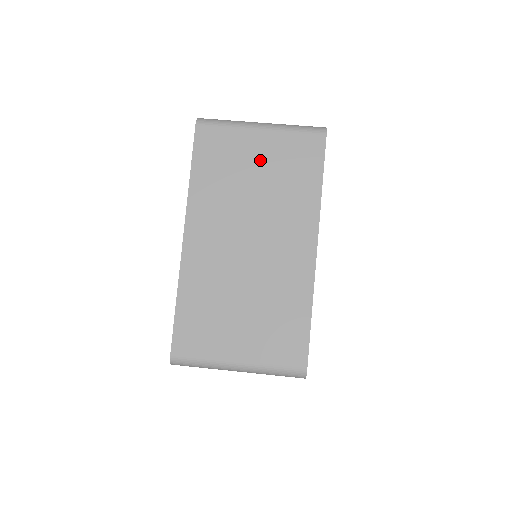
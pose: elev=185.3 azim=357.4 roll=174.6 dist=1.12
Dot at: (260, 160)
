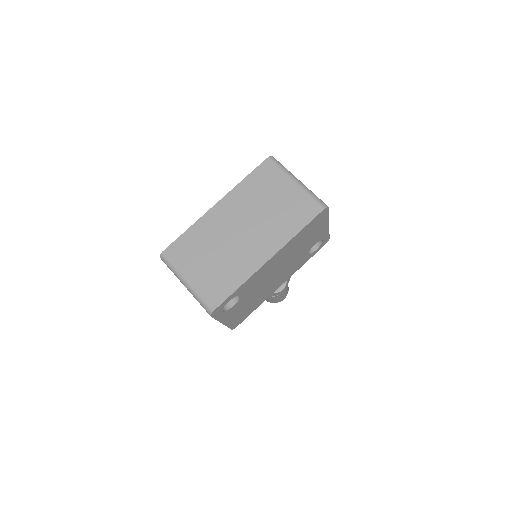
Dot at: (282, 197)
